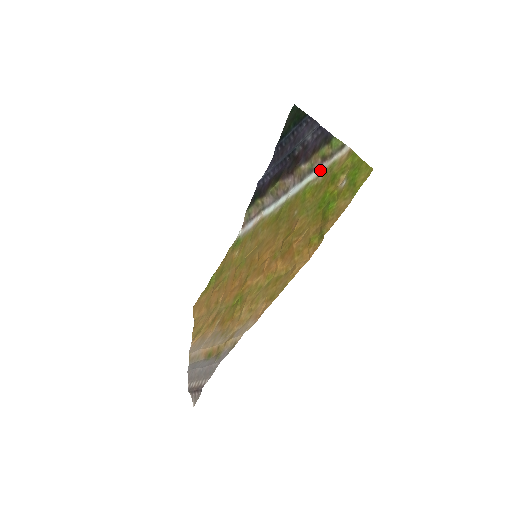
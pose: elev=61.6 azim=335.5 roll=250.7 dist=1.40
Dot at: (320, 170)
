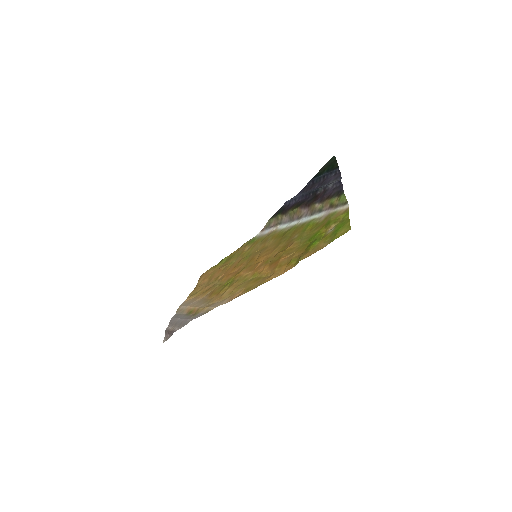
Dot at: (325, 213)
